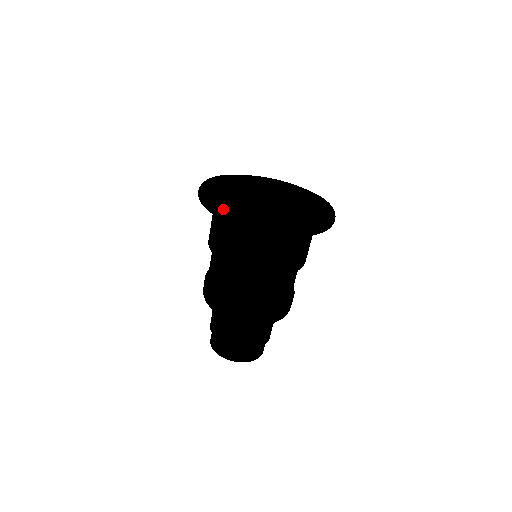
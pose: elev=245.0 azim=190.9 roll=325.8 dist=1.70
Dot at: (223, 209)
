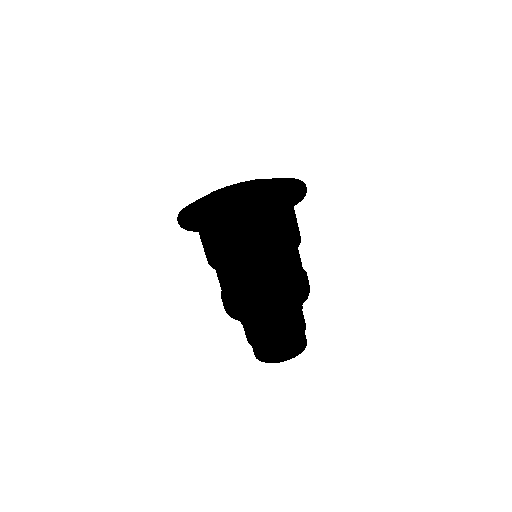
Dot at: (249, 211)
